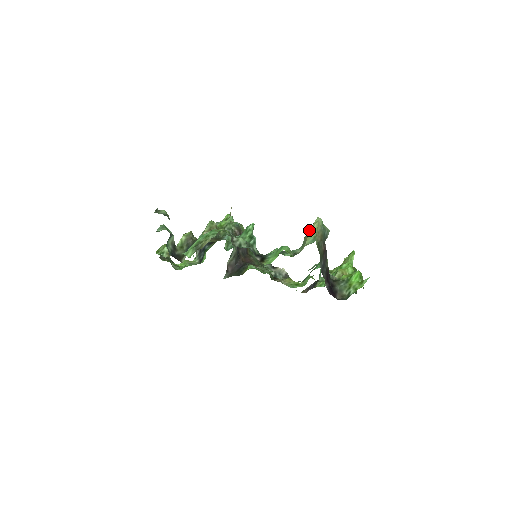
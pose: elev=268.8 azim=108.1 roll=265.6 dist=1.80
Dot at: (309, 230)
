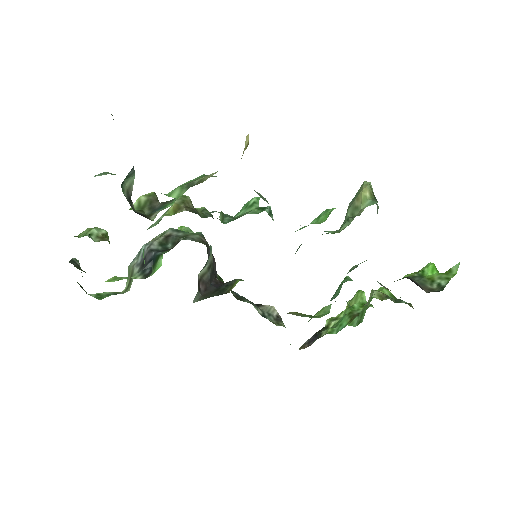
Dot at: (359, 193)
